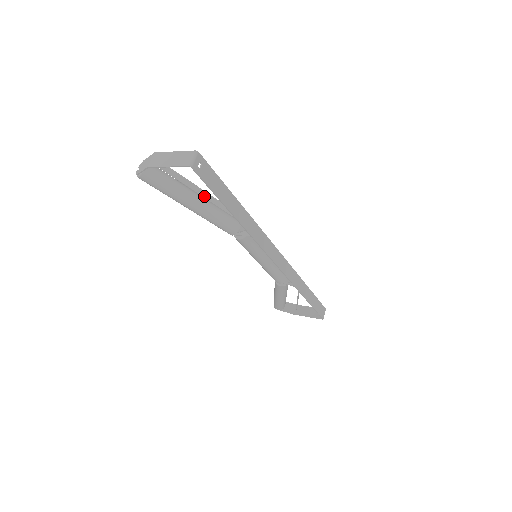
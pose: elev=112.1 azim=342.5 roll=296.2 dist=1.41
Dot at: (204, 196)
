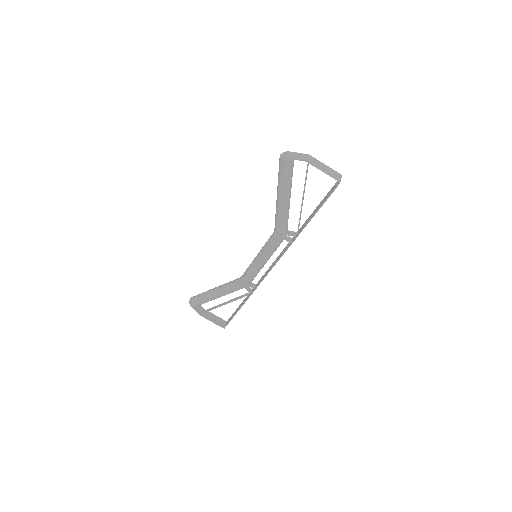
Dot at: occluded
